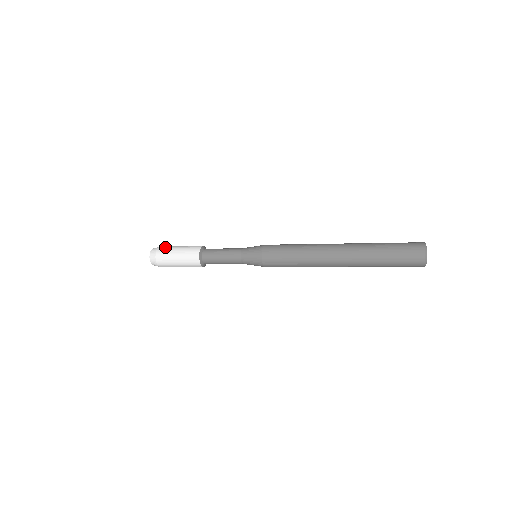
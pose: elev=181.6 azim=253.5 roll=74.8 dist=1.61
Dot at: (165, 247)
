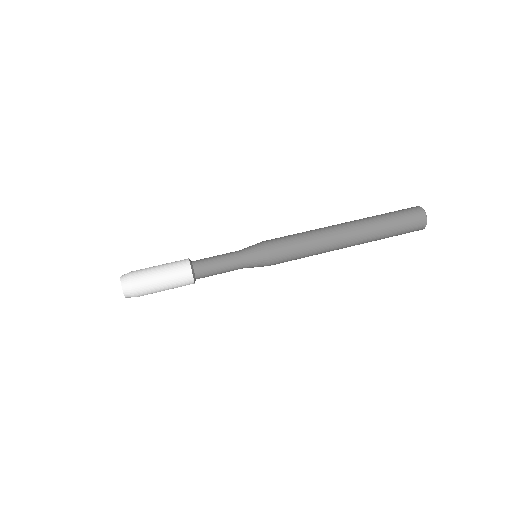
Dot at: (144, 292)
